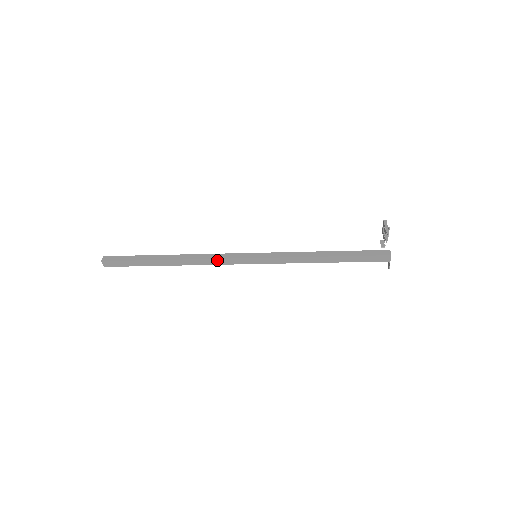
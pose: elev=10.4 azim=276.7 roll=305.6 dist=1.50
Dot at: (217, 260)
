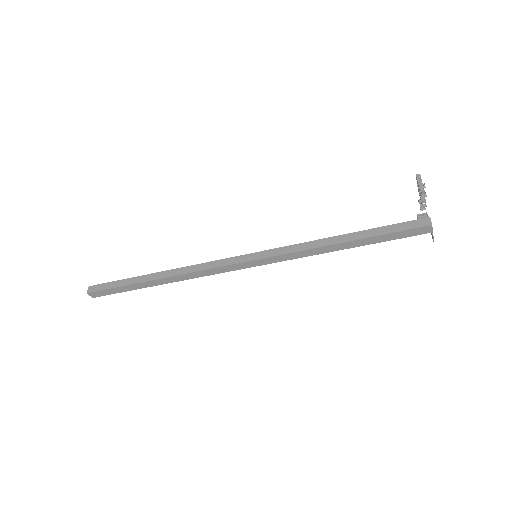
Dot at: (210, 270)
